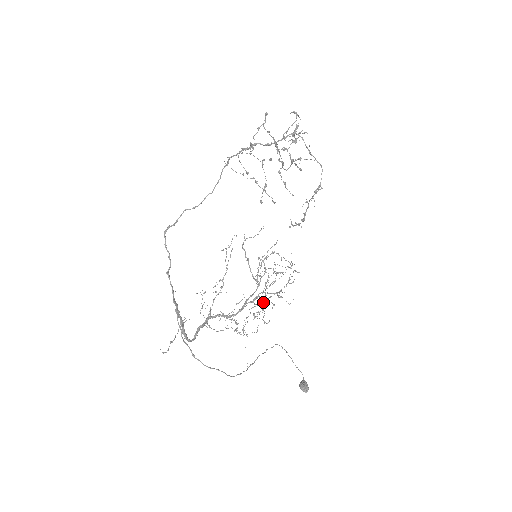
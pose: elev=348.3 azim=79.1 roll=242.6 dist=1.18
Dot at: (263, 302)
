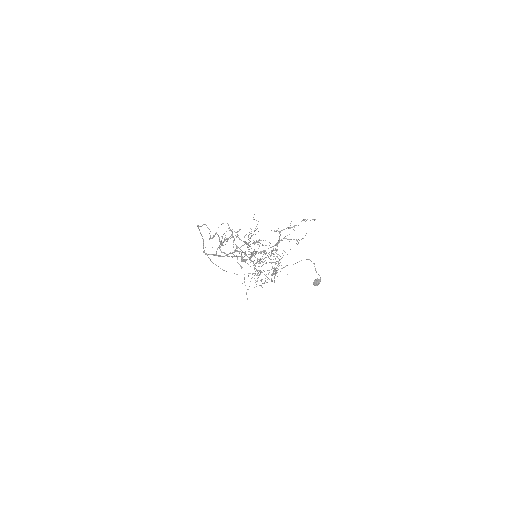
Dot at: occluded
